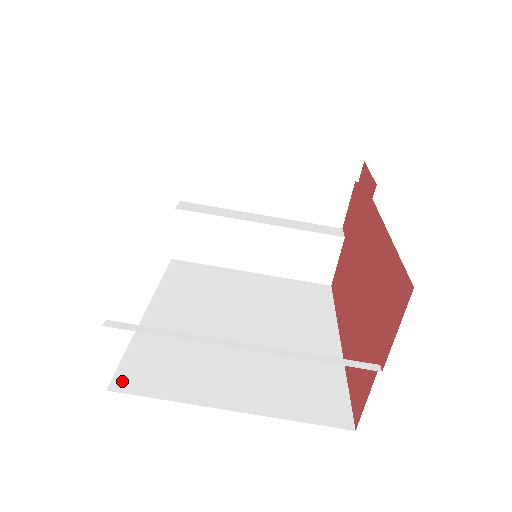
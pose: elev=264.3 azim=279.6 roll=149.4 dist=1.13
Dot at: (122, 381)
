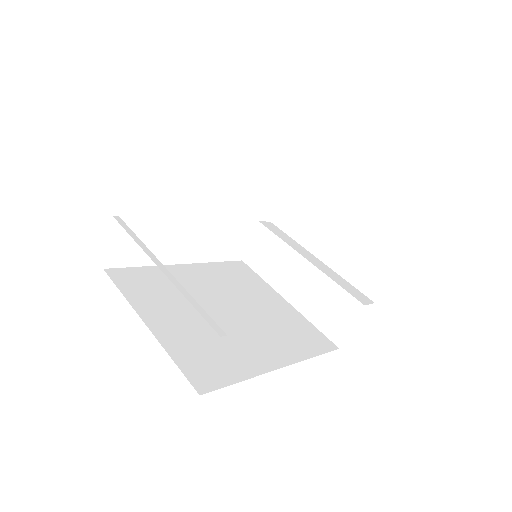
Dot at: (116, 272)
